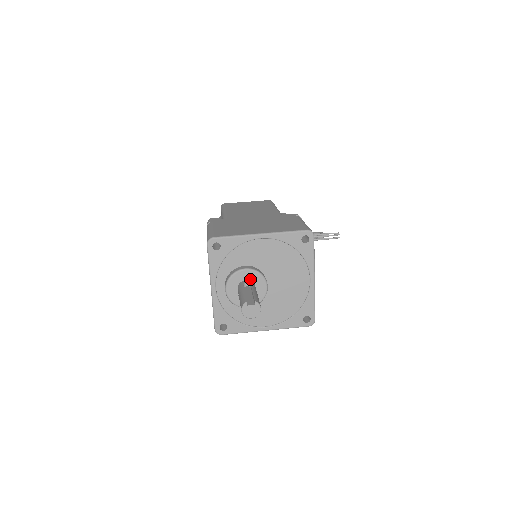
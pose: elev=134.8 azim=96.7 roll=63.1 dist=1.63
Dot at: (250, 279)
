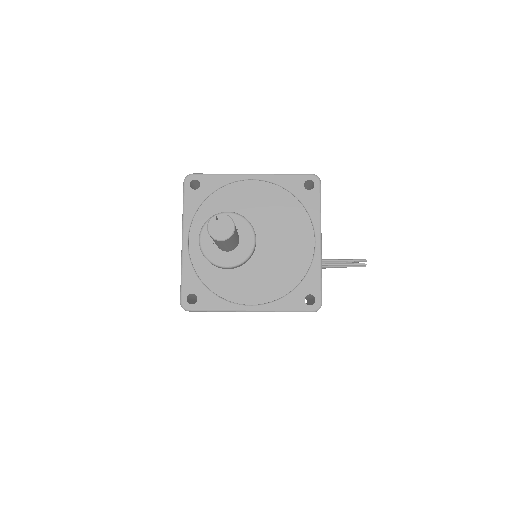
Dot at: occluded
